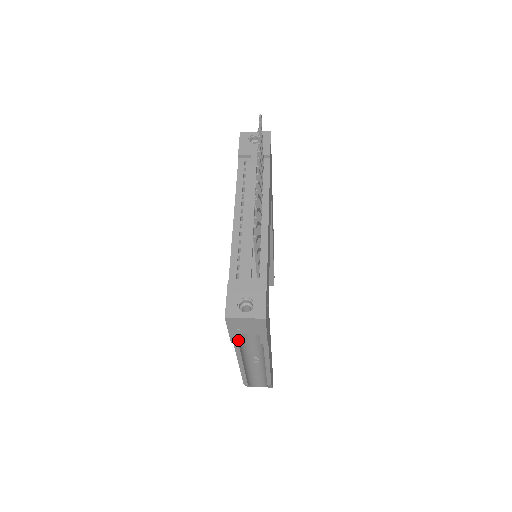
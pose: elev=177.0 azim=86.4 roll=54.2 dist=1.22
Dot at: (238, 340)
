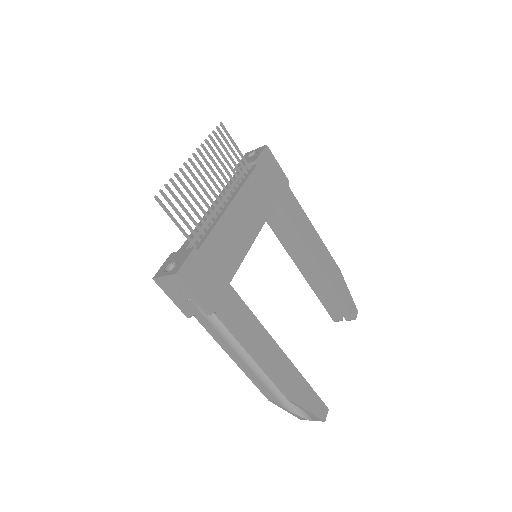
Dot at: (203, 320)
